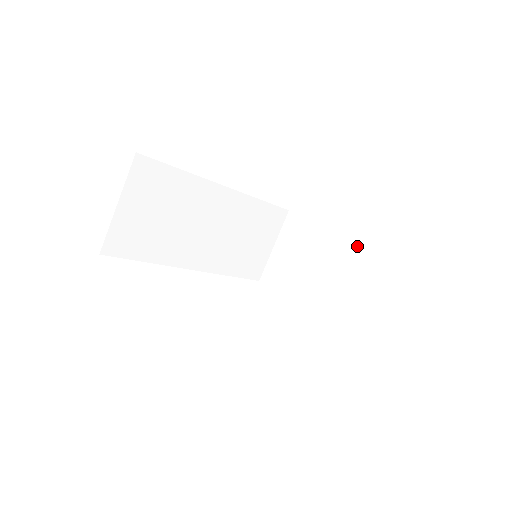
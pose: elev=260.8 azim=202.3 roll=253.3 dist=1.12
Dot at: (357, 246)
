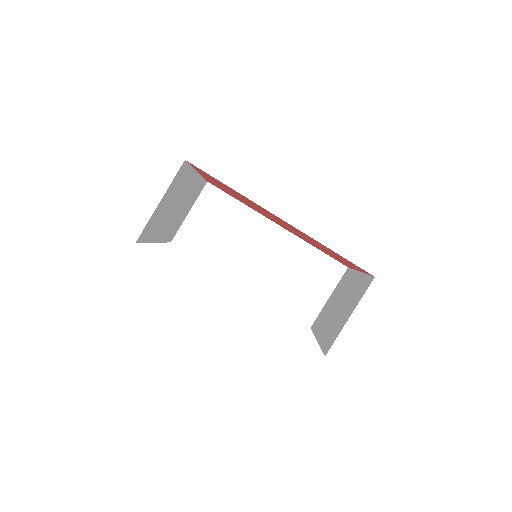
Dot at: (363, 278)
